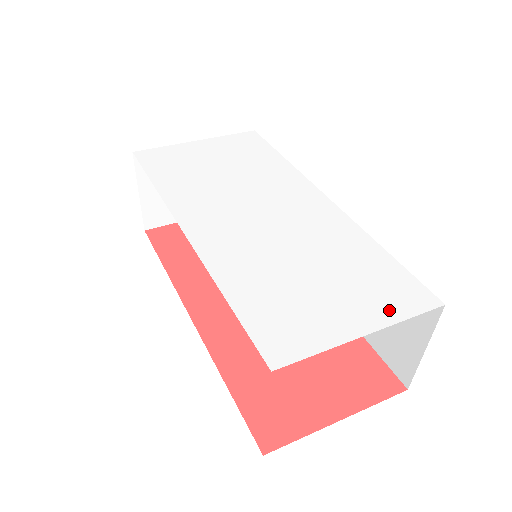
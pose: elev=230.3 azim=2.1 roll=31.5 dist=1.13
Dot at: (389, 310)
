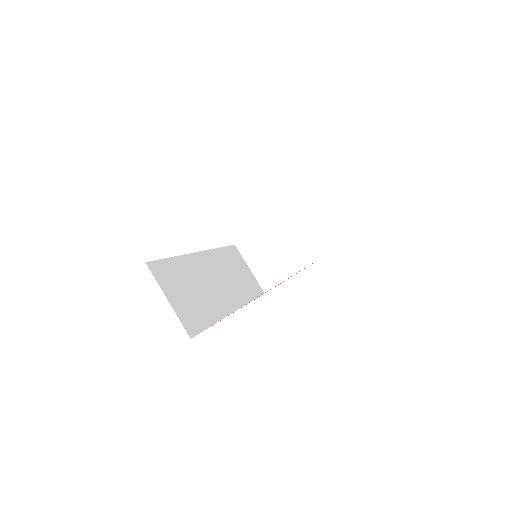
Dot at: occluded
